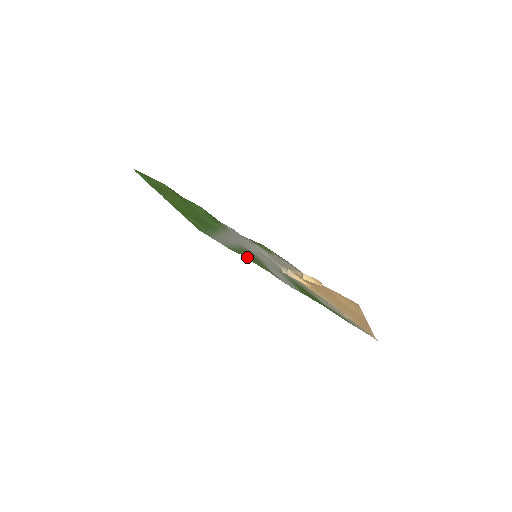
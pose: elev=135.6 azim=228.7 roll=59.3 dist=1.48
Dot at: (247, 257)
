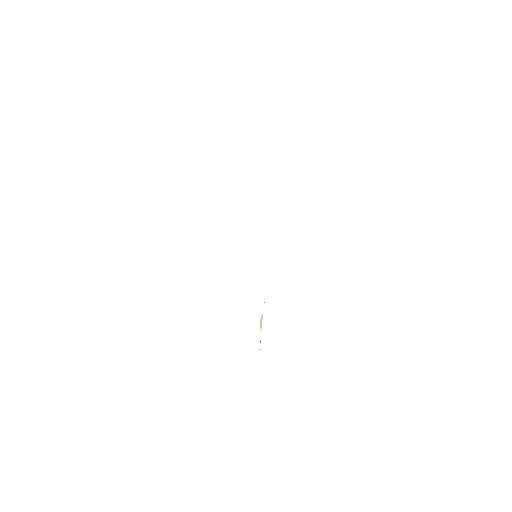
Dot at: occluded
